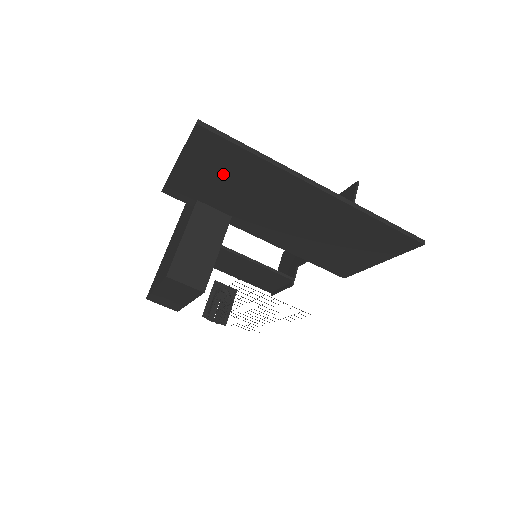
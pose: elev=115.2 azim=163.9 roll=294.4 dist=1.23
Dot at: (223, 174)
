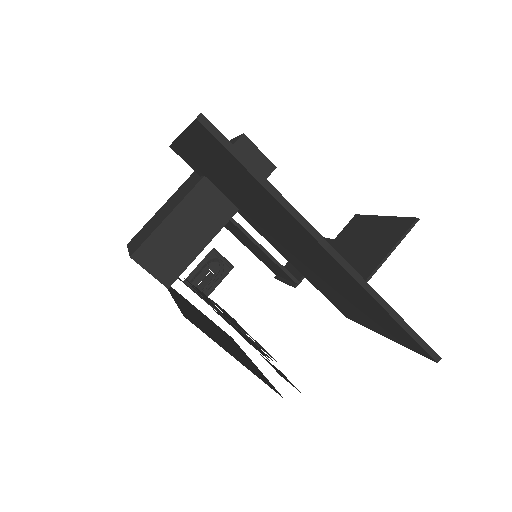
Dot at: (229, 176)
